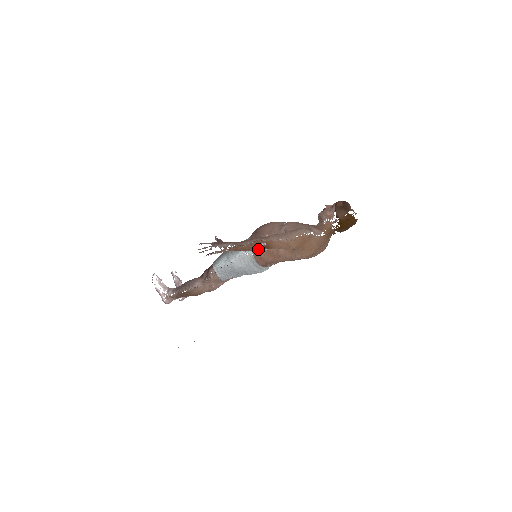
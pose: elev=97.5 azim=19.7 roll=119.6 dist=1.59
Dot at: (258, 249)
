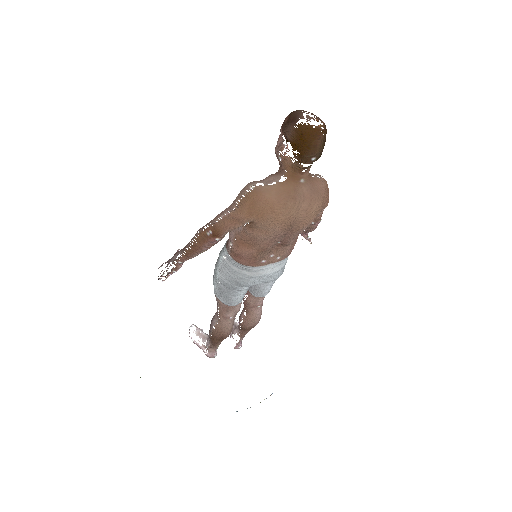
Dot at: (208, 243)
